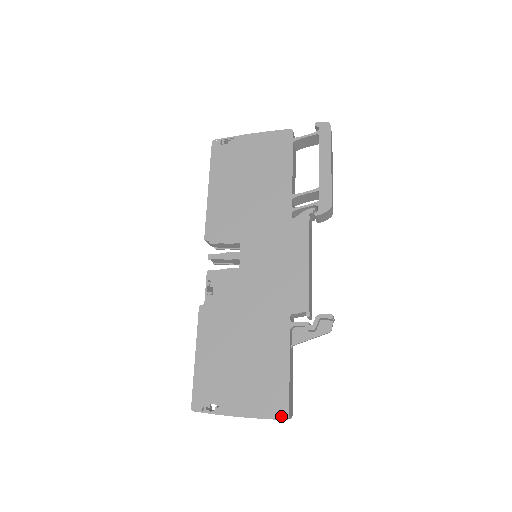
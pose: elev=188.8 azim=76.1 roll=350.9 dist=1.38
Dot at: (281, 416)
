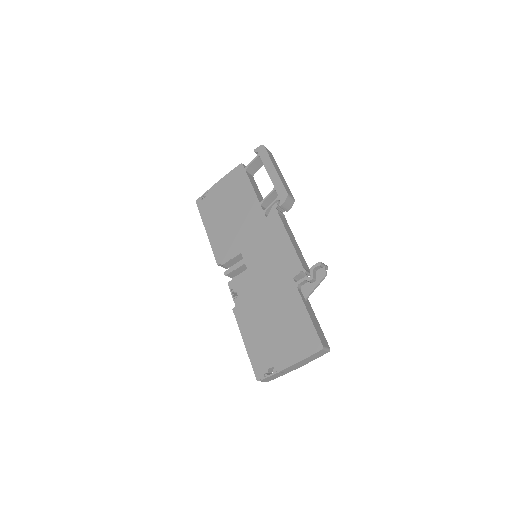
Dot at: (317, 349)
